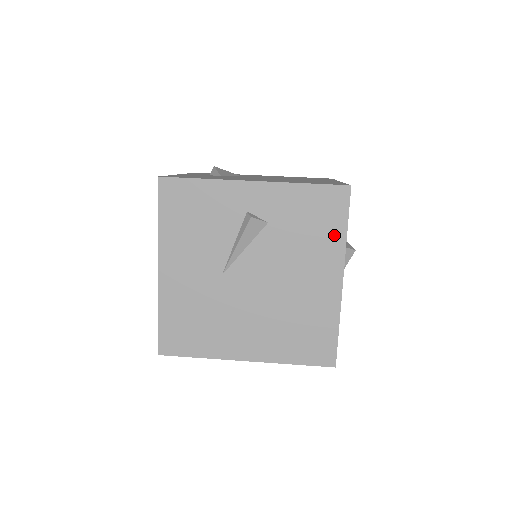
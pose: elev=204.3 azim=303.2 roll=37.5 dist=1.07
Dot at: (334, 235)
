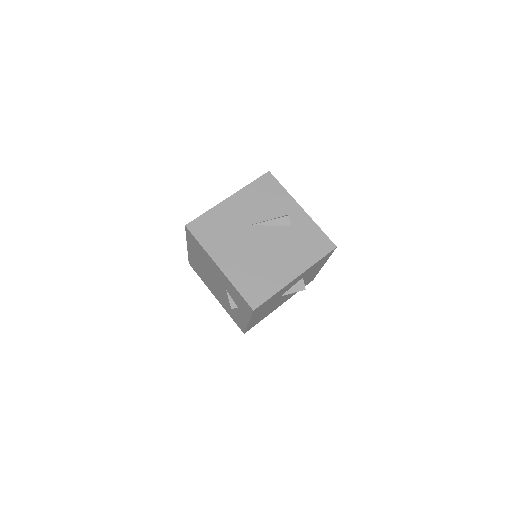
Dot at: (312, 257)
